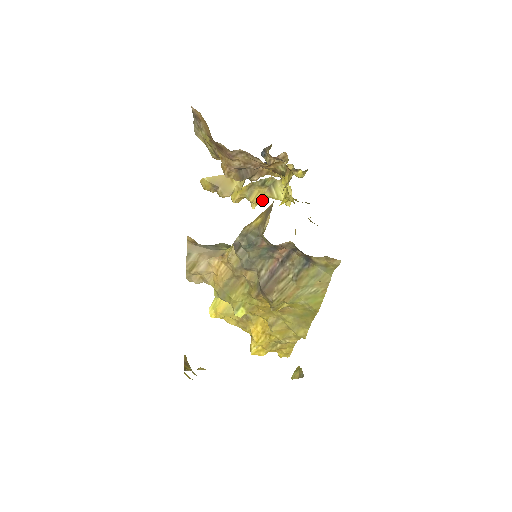
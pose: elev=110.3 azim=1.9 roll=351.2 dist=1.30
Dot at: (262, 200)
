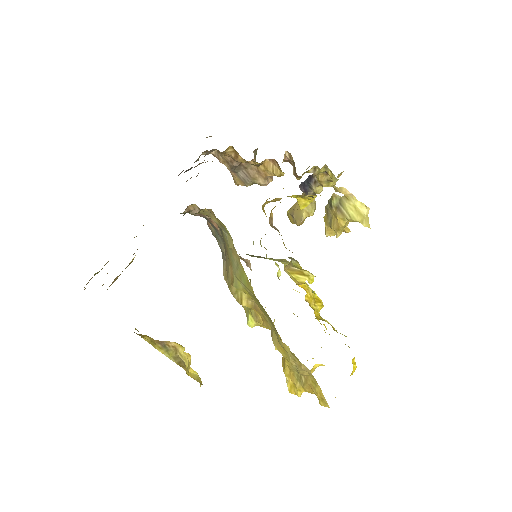
Dot at: (339, 225)
